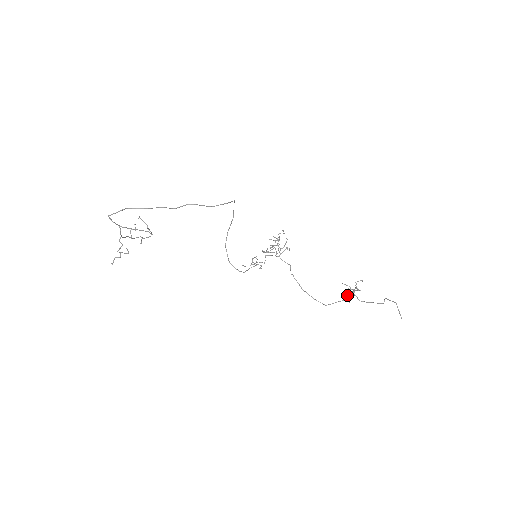
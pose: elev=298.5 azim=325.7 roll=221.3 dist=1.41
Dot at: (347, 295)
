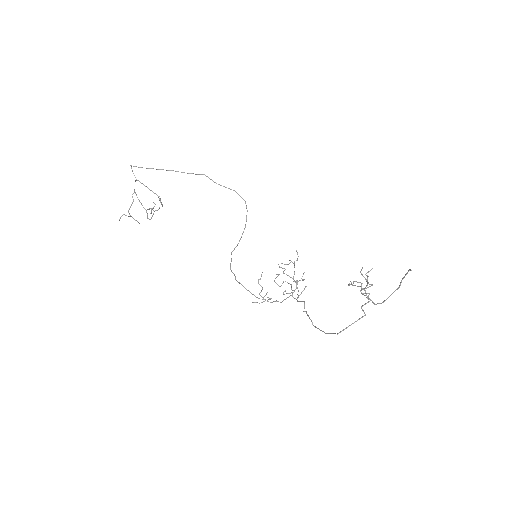
Dot at: (362, 309)
